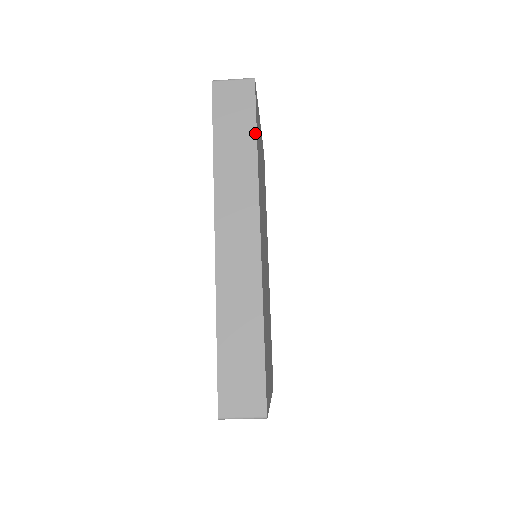
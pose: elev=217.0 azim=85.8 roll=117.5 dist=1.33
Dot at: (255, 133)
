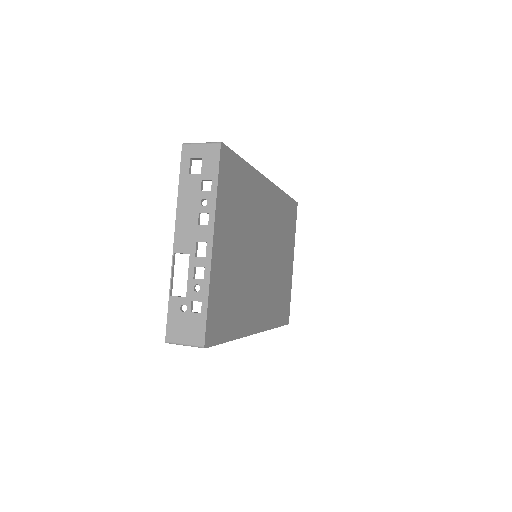
Dot at: occluded
